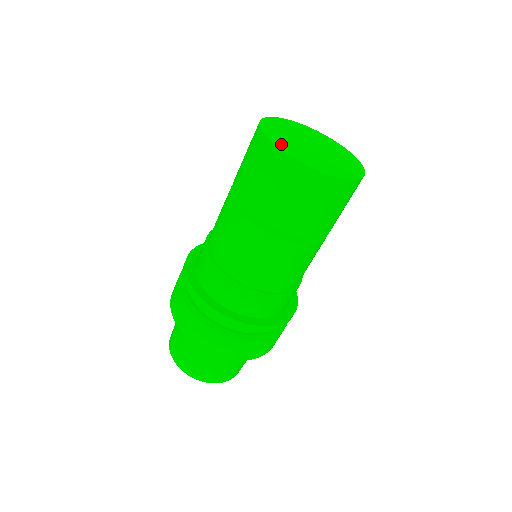
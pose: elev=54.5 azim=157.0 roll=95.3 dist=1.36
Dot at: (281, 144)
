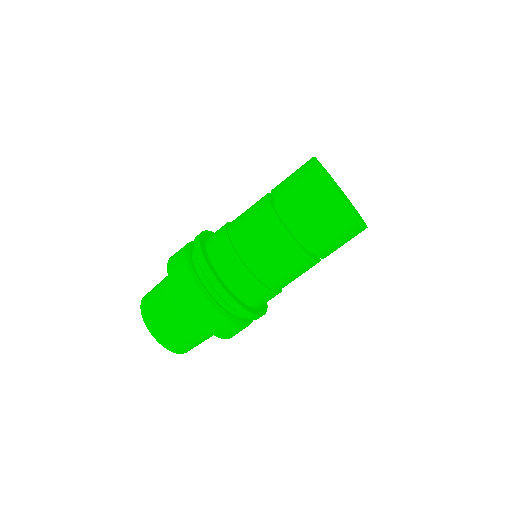
Dot at: occluded
